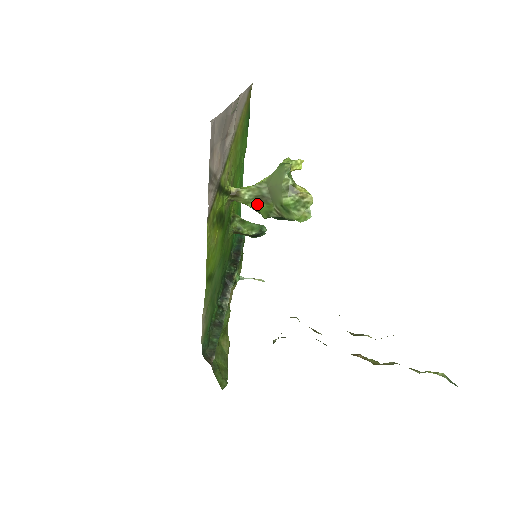
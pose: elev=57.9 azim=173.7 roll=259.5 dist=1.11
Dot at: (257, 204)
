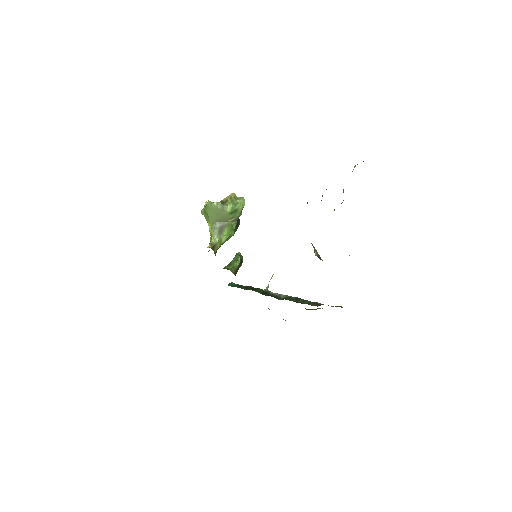
Dot at: (224, 234)
